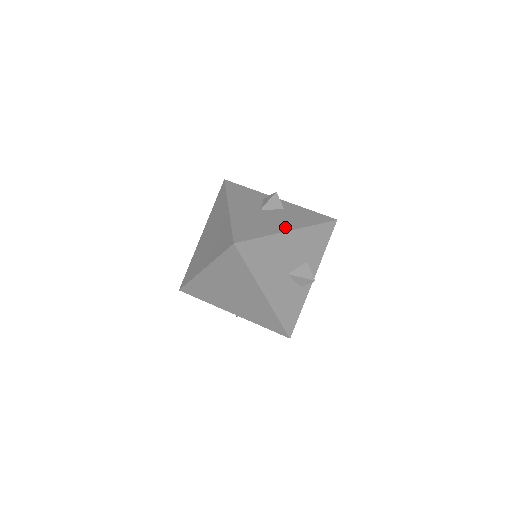
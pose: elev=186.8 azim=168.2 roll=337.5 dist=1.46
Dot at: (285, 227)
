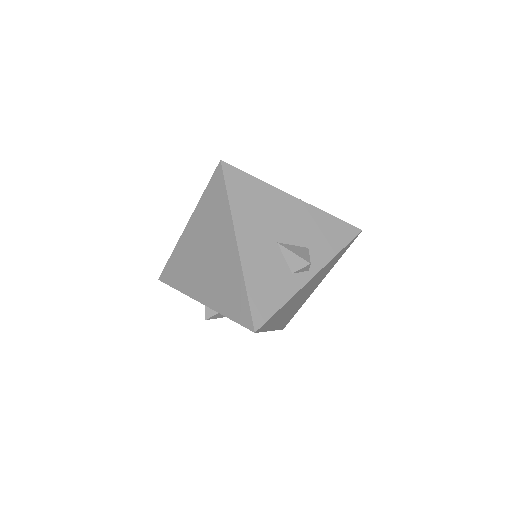
Dot at: occluded
